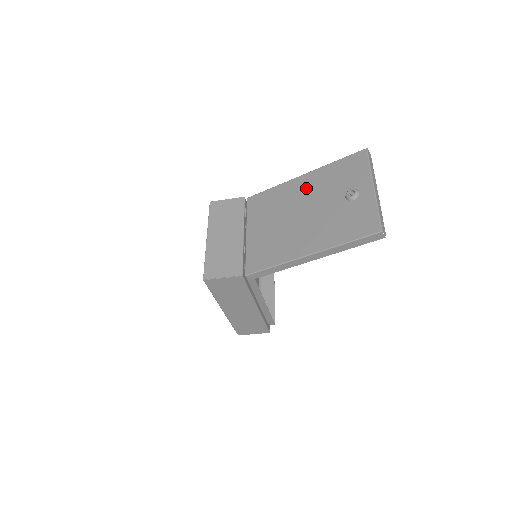
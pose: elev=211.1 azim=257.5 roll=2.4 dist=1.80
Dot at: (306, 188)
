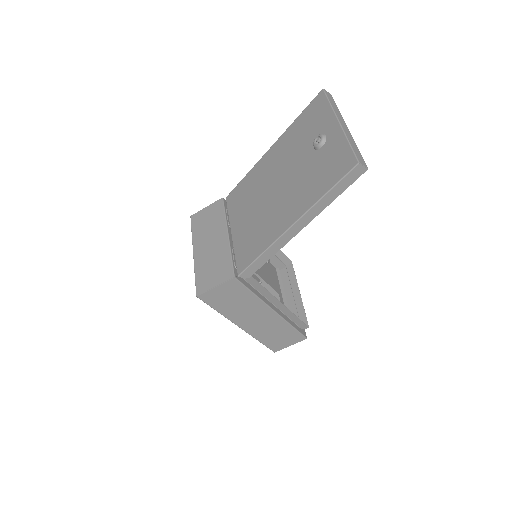
Dot at: (275, 159)
